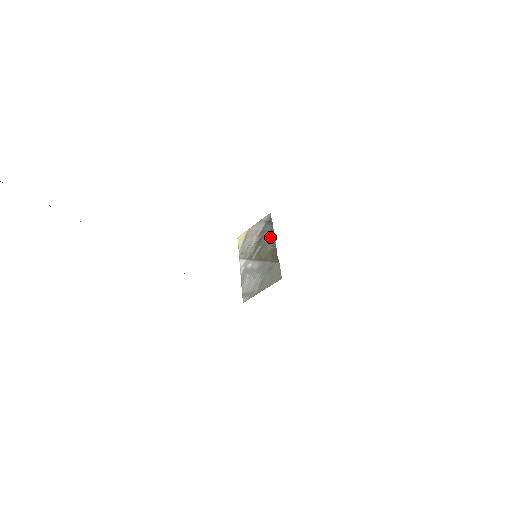
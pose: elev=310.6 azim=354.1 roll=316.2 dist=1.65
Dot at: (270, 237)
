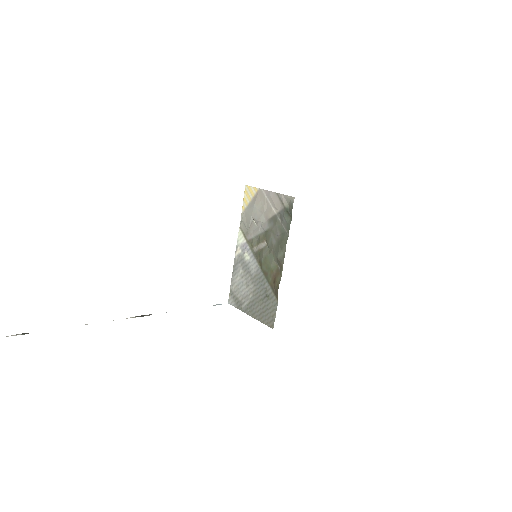
Dot at: (280, 247)
